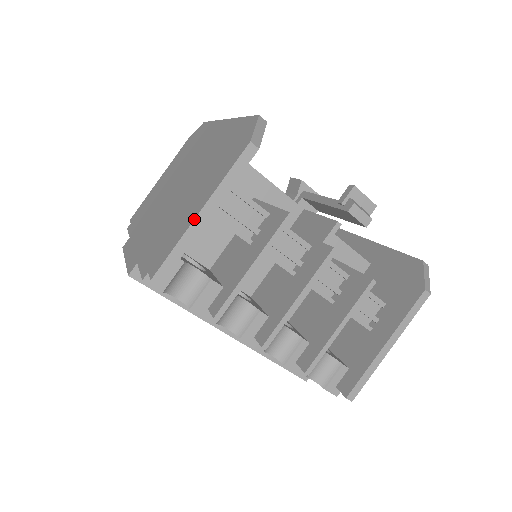
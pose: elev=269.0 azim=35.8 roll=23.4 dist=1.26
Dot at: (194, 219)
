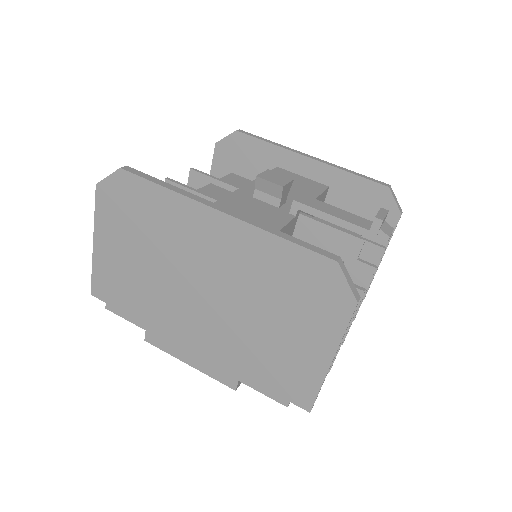
Dot at: occluded
